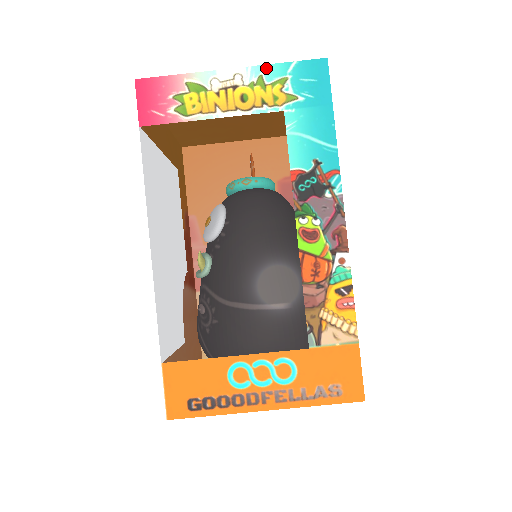
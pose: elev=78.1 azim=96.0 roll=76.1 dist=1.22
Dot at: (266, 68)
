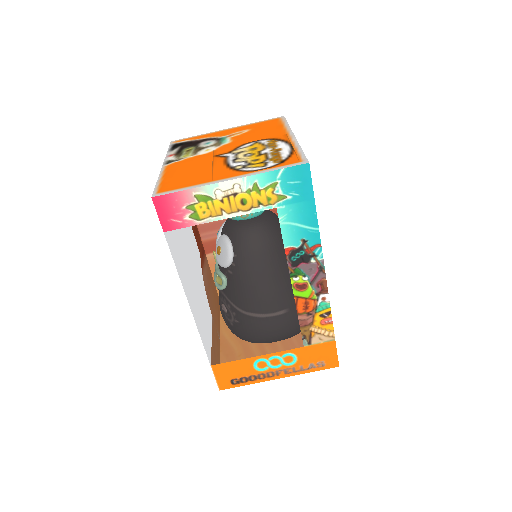
Dot at: (259, 177)
